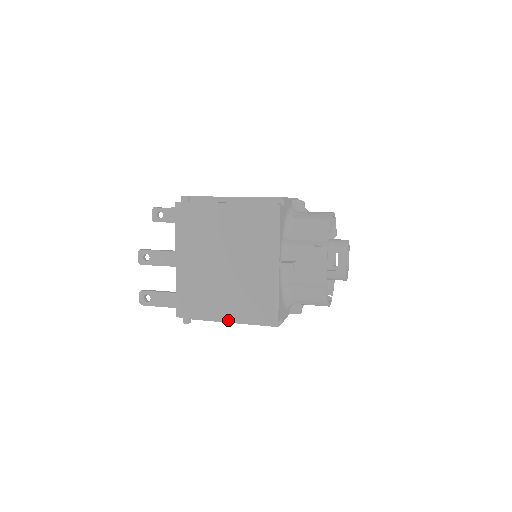
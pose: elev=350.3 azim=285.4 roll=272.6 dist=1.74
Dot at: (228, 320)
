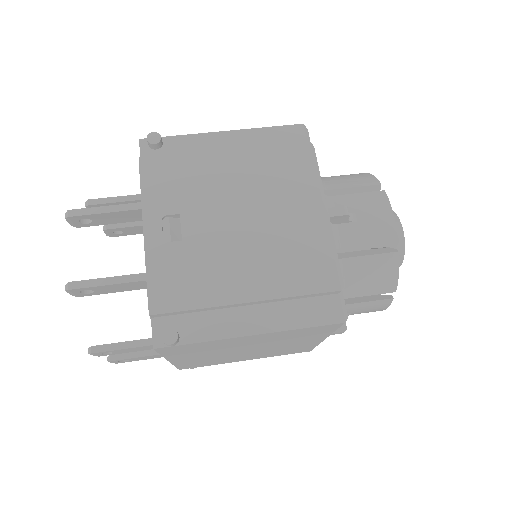
Dot at: occluded
